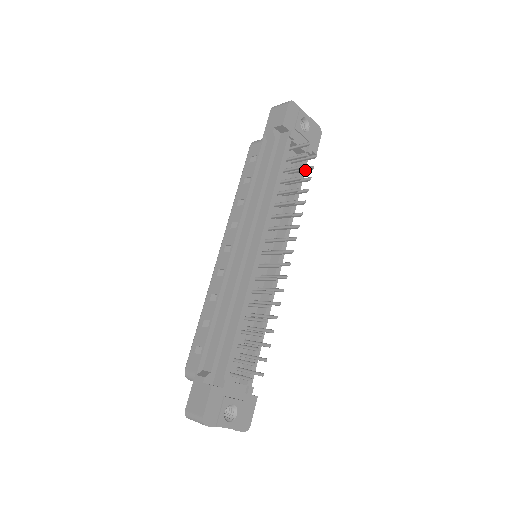
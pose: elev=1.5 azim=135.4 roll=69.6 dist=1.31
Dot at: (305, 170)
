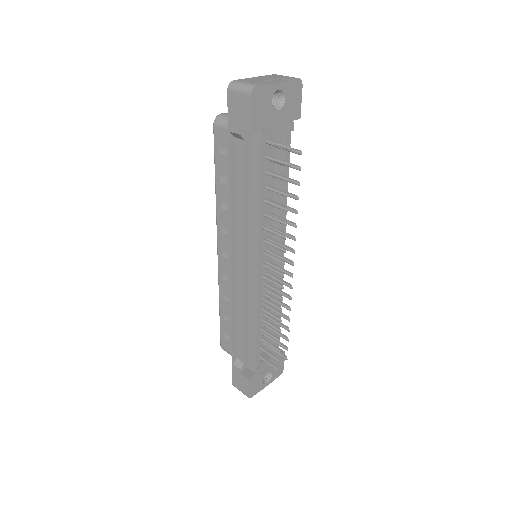
Dot at: (290, 167)
